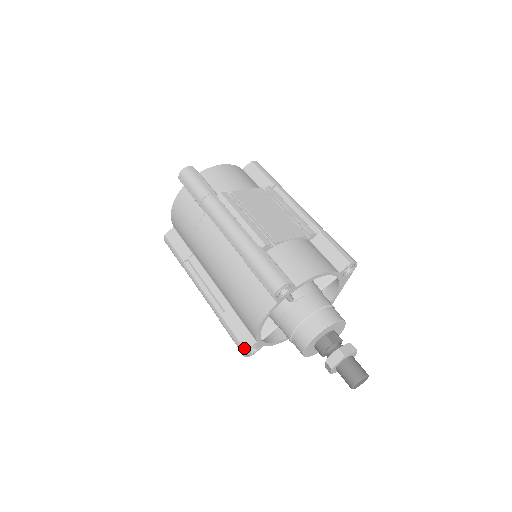
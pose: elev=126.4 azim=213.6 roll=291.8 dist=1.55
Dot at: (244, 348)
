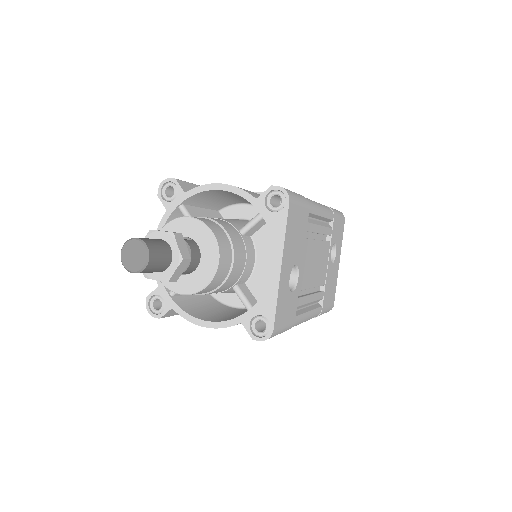
Dot at: (150, 296)
